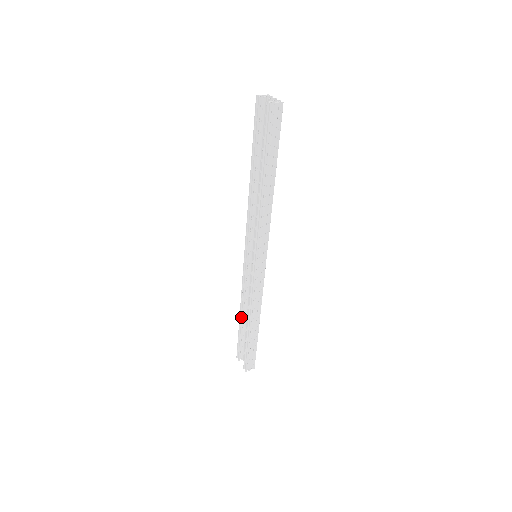
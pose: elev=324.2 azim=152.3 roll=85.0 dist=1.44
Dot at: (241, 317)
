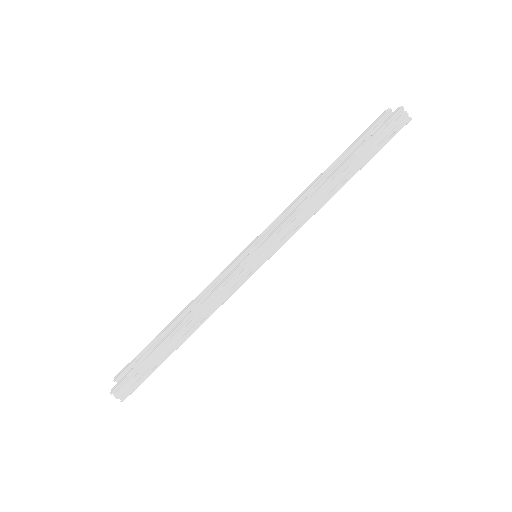
Dot at: (173, 321)
